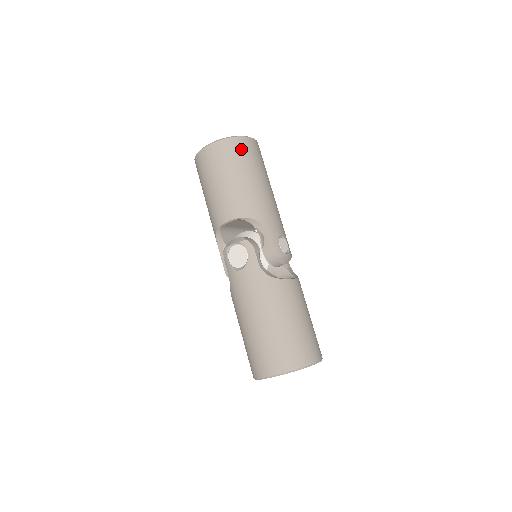
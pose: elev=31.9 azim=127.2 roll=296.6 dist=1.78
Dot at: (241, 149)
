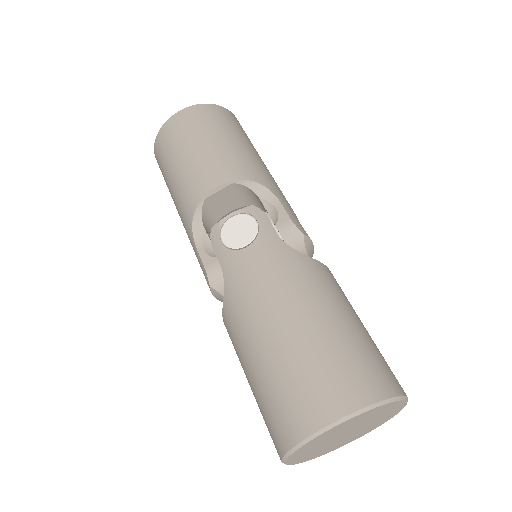
Dot at: (229, 118)
